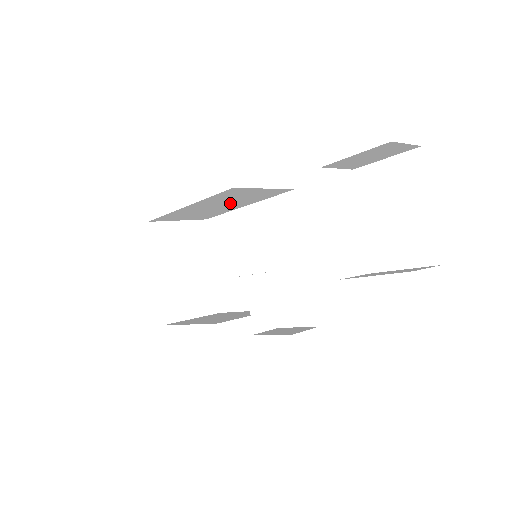
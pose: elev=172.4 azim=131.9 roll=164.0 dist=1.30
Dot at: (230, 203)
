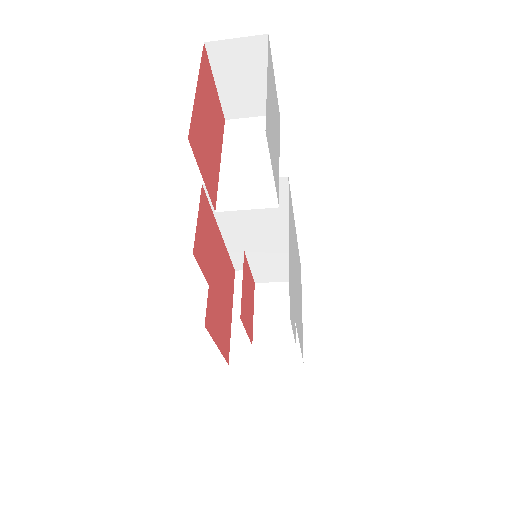
Dot at: (262, 222)
